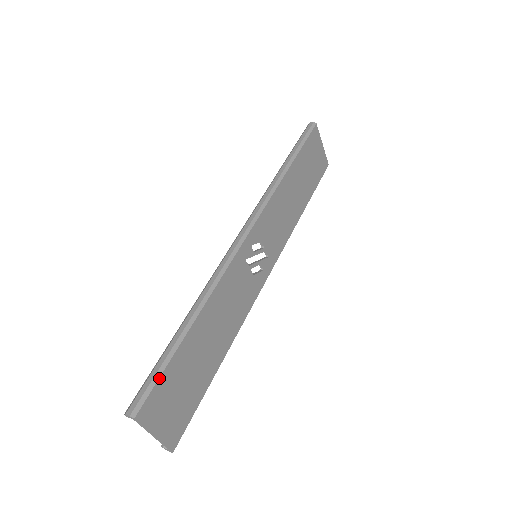
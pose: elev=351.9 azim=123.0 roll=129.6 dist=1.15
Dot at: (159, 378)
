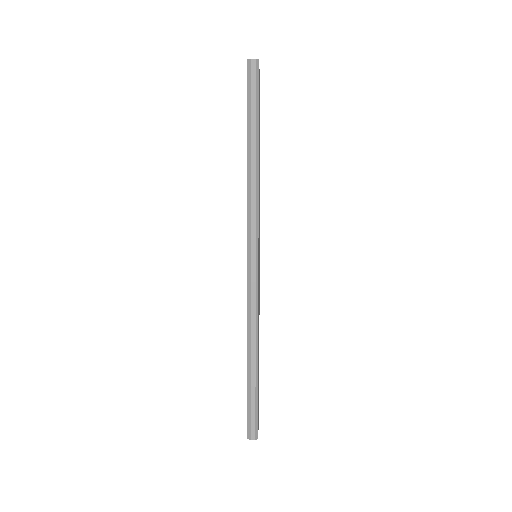
Dot at: occluded
